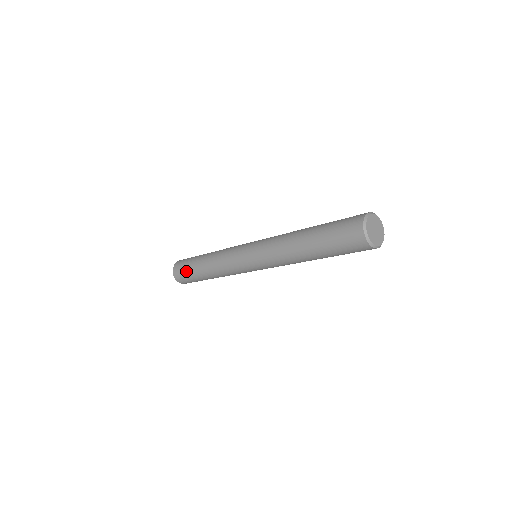
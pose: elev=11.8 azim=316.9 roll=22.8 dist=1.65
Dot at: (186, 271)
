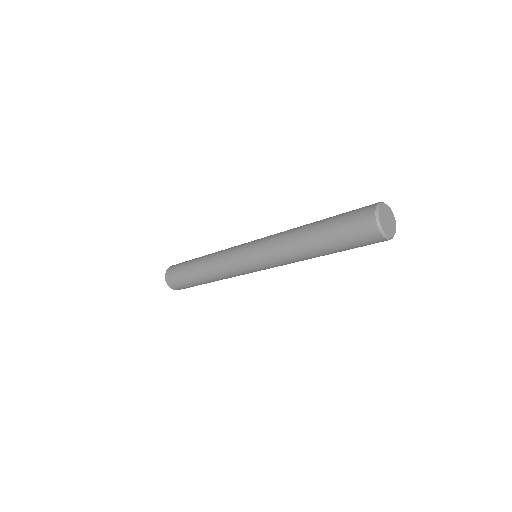
Dot at: (180, 267)
